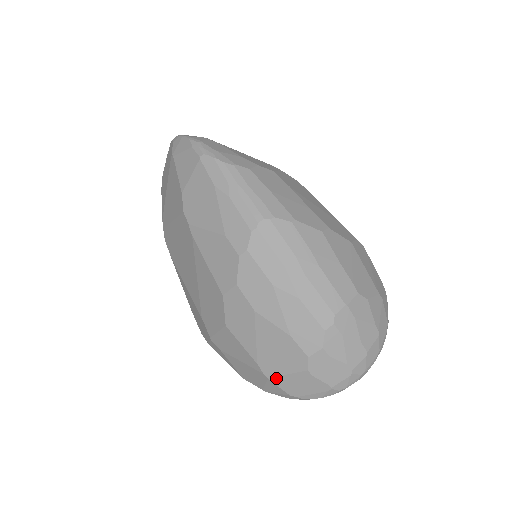
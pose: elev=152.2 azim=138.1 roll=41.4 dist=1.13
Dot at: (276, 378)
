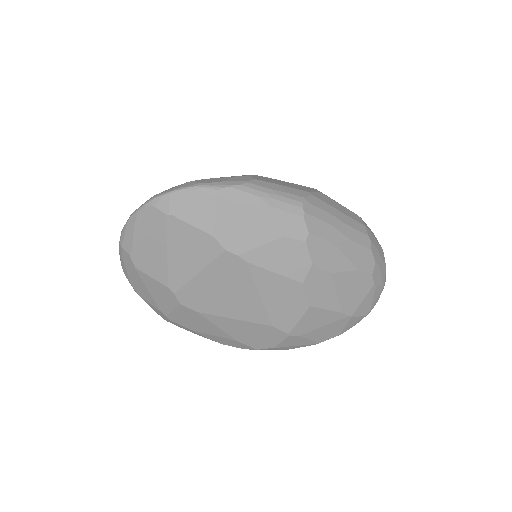
Dot at: (356, 311)
